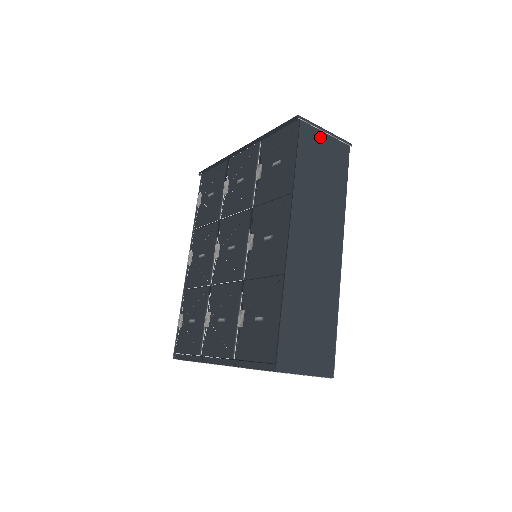
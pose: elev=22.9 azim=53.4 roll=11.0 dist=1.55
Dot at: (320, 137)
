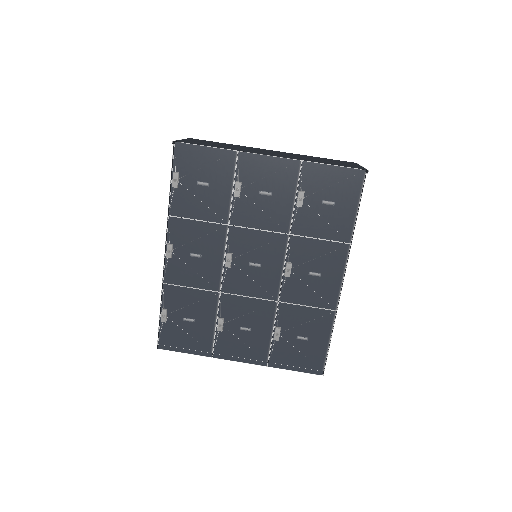
Dot at: occluded
